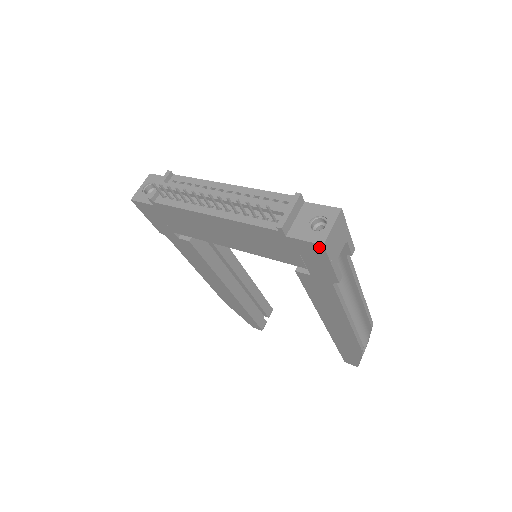
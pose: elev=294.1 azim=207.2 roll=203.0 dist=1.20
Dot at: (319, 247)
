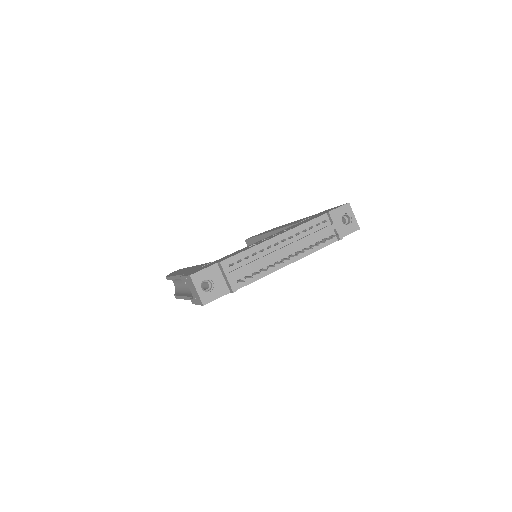
Dot at: occluded
